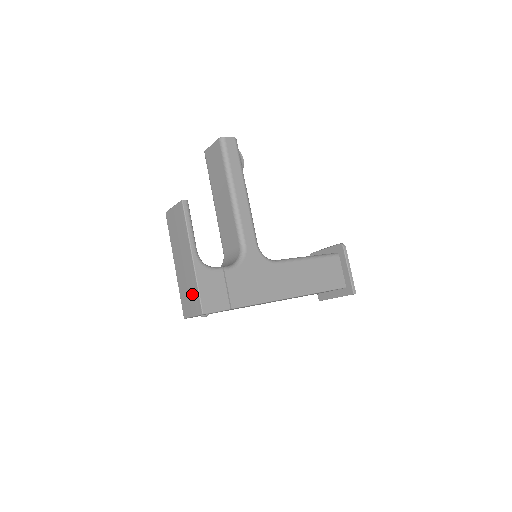
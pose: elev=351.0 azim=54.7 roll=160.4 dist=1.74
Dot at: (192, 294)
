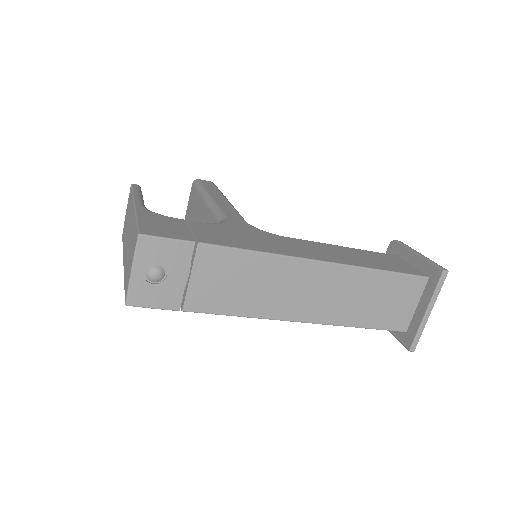
Dot at: (131, 243)
